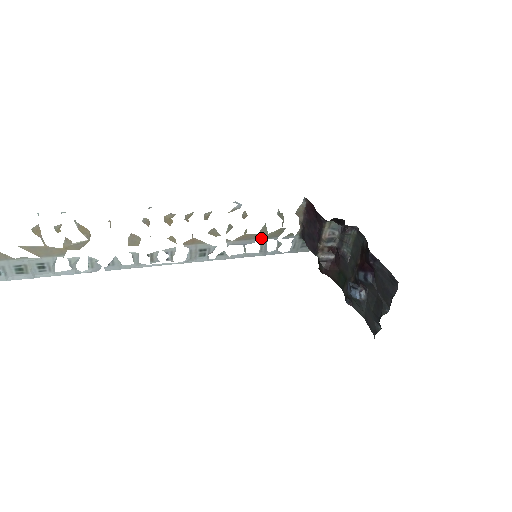
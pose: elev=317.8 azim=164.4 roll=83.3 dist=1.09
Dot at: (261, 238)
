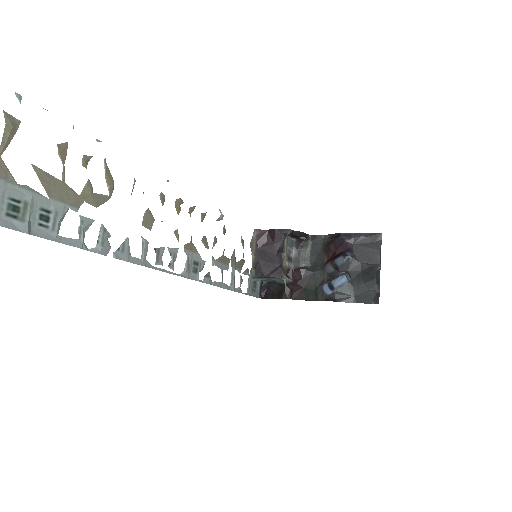
Dot at: (232, 266)
